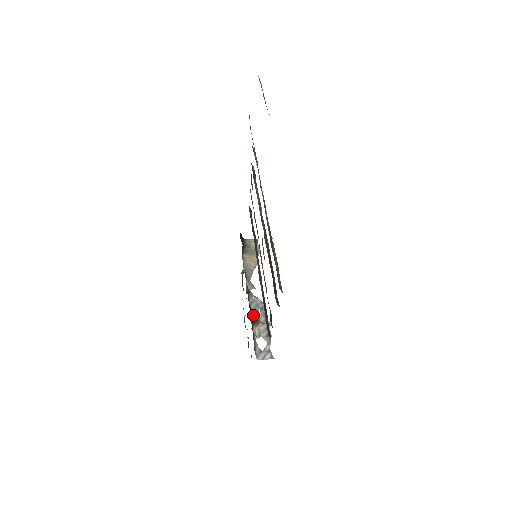
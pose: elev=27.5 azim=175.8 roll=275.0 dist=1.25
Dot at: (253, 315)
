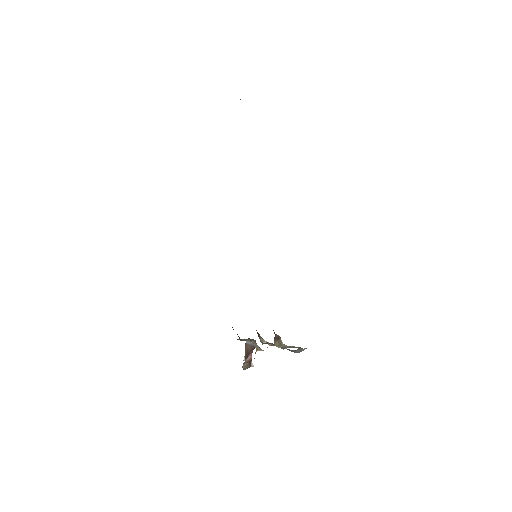
Dot at: occluded
